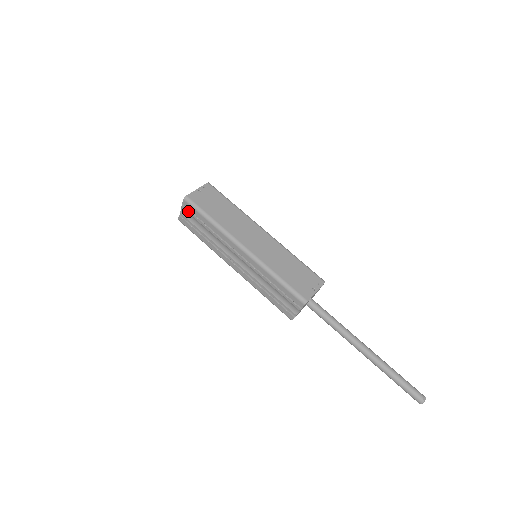
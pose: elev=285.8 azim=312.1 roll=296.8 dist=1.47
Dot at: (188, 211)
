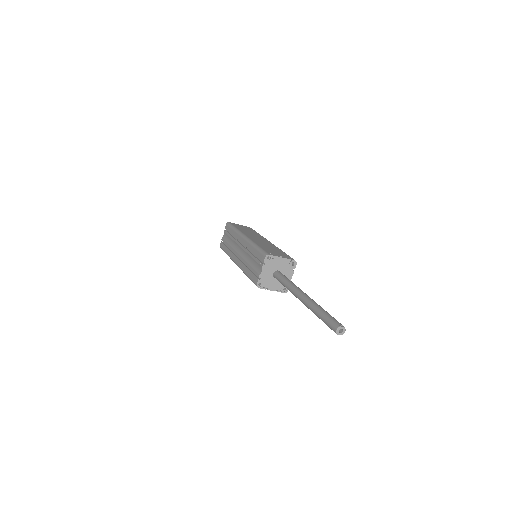
Dot at: (226, 232)
